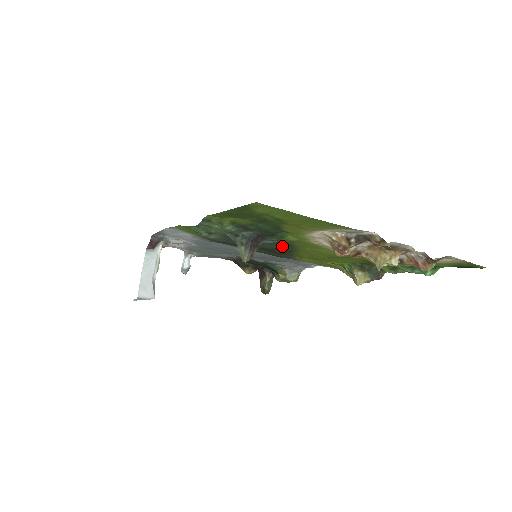
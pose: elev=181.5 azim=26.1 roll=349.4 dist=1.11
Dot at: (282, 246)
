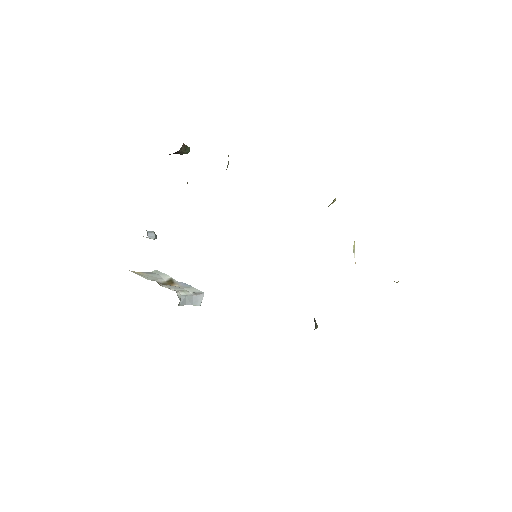
Dot at: occluded
